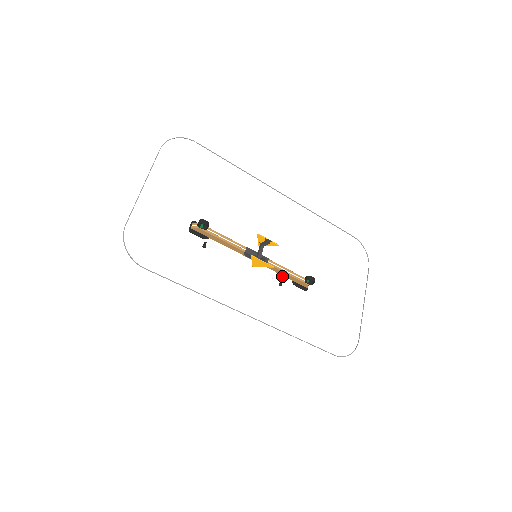
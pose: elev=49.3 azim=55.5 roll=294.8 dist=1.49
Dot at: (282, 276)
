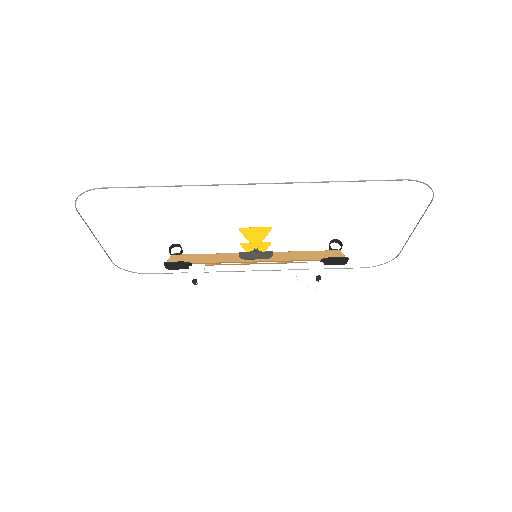
Dot at: (309, 268)
